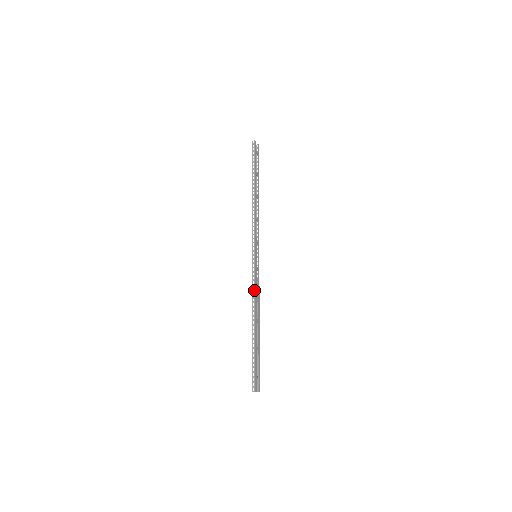
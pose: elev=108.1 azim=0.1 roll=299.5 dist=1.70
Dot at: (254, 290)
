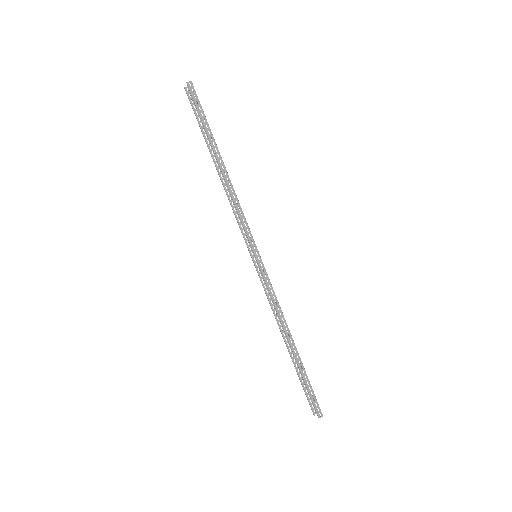
Dot at: (277, 301)
